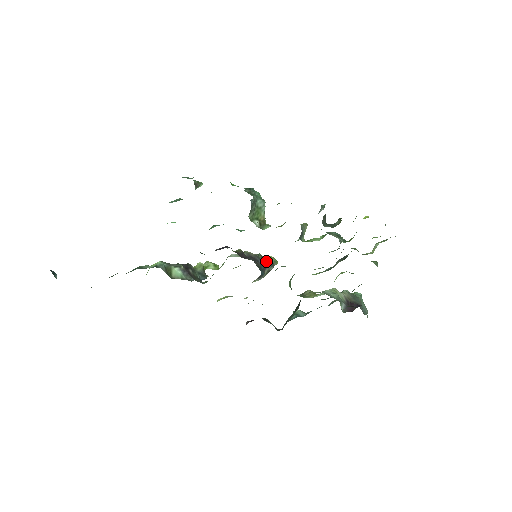
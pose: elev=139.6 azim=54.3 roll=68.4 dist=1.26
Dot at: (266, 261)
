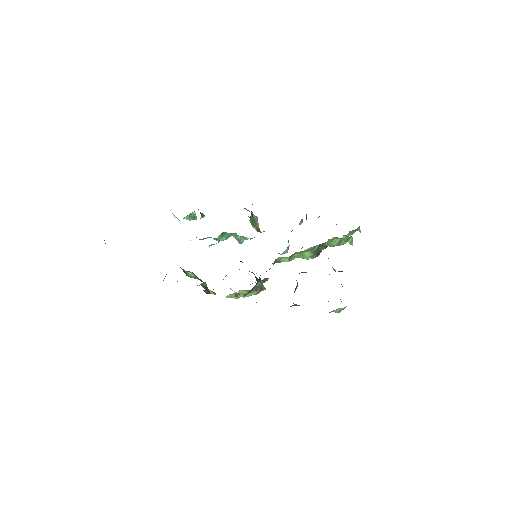
Dot at: (258, 279)
